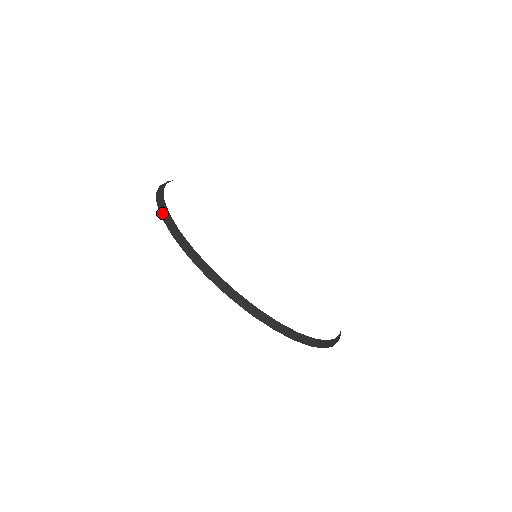
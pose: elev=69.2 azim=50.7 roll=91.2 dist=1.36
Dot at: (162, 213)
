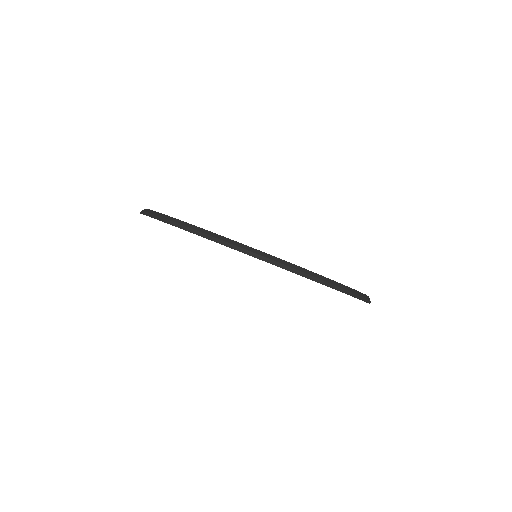
Dot at: (150, 214)
